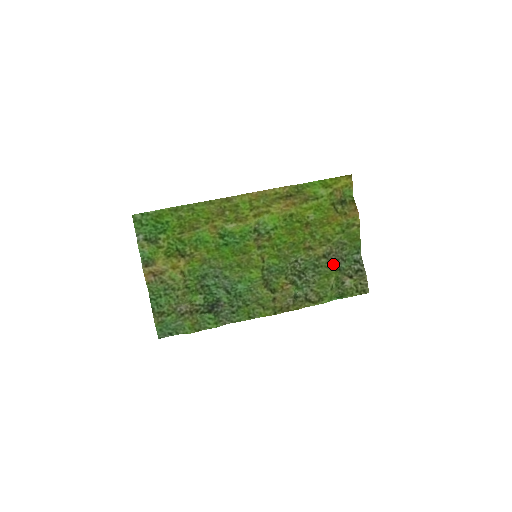
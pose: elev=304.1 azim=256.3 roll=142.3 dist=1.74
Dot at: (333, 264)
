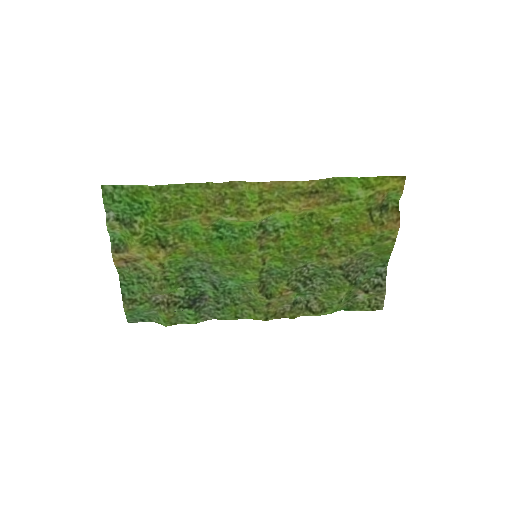
Dot at: (349, 277)
